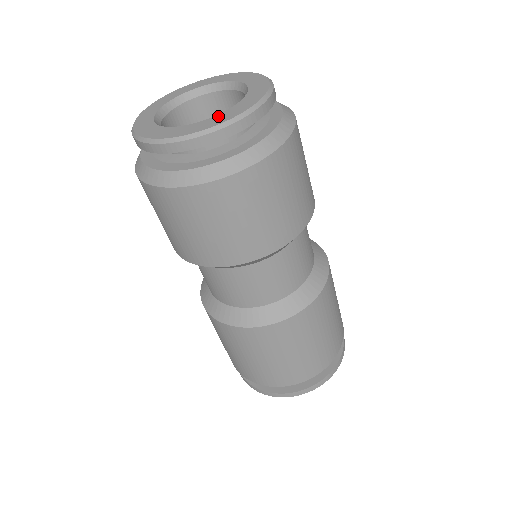
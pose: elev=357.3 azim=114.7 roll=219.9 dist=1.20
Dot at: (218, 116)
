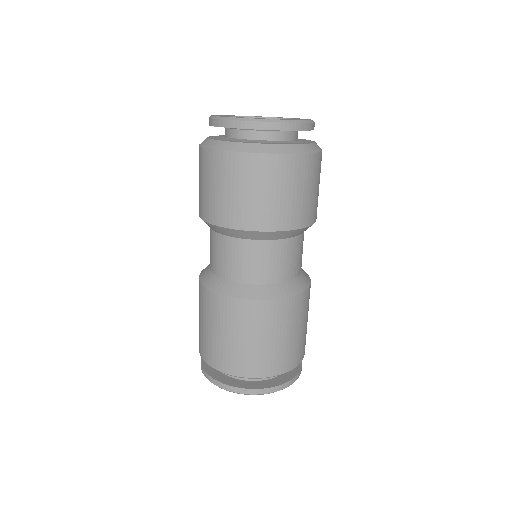
Dot at: (292, 119)
